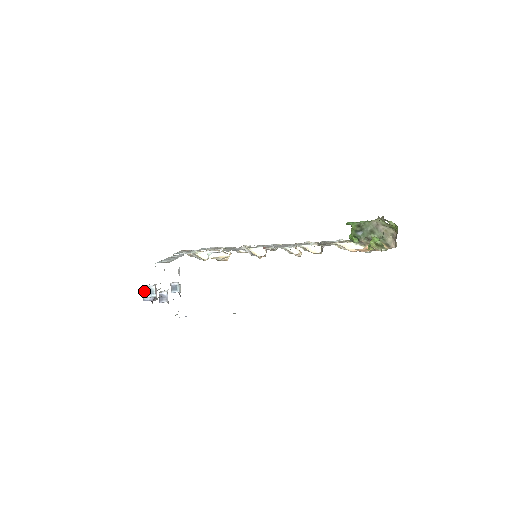
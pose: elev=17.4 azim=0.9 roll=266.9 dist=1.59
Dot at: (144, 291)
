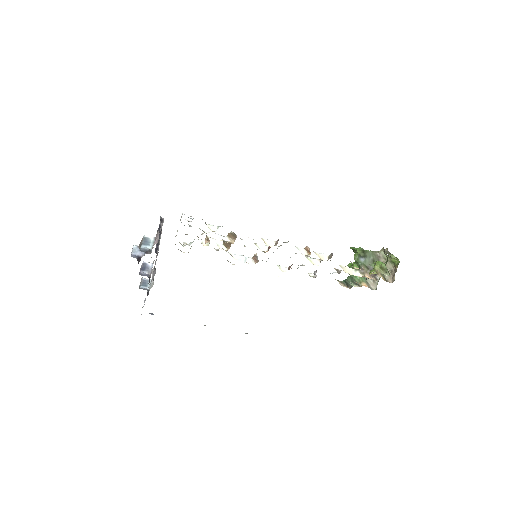
Dot at: (135, 245)
